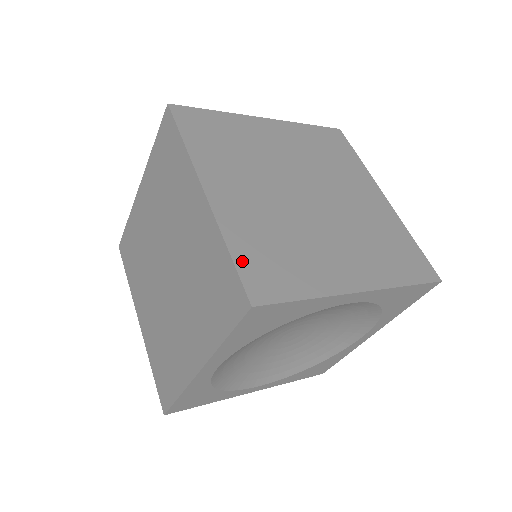
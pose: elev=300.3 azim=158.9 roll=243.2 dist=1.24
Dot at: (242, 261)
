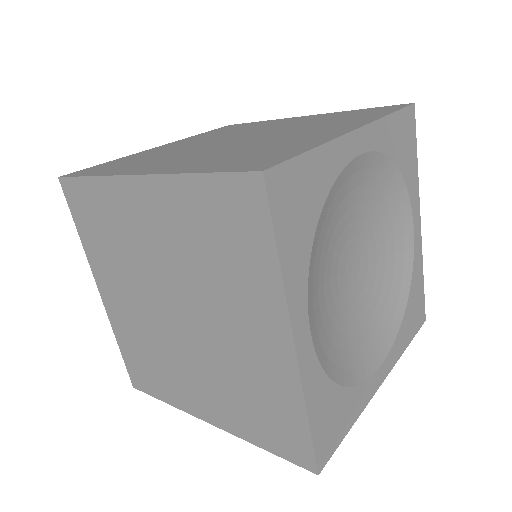
Dot at: (220, 169)
